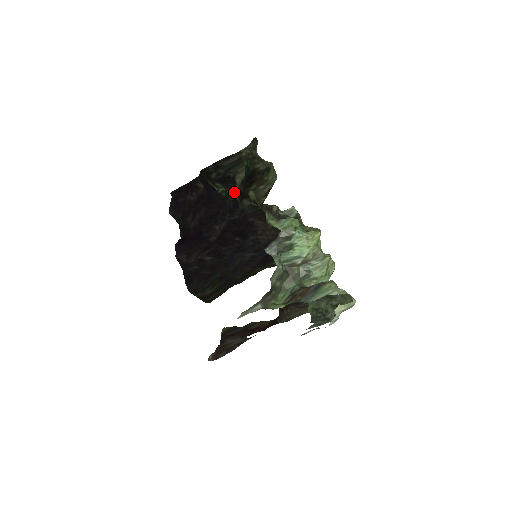
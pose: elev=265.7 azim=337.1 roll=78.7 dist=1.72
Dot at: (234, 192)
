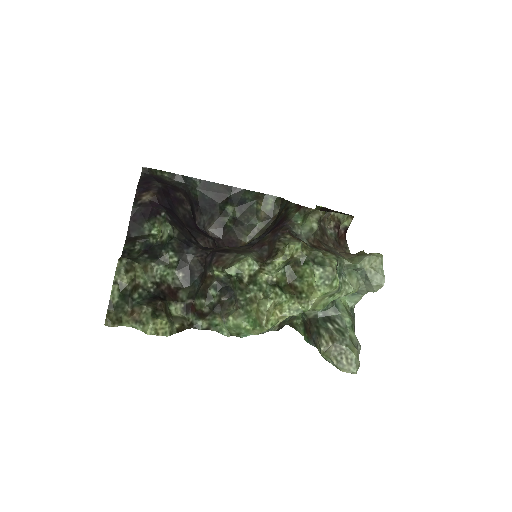
Dot at: (169, 243)
